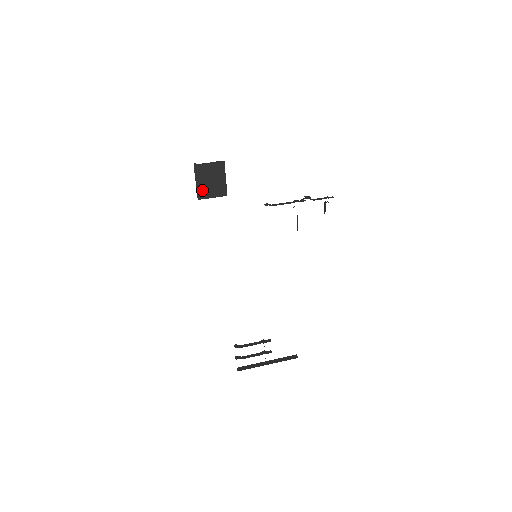
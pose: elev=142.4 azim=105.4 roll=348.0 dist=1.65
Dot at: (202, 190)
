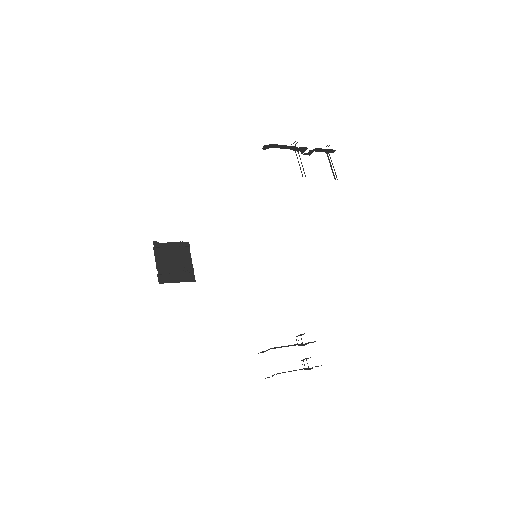
Dot at: (164, 272)
